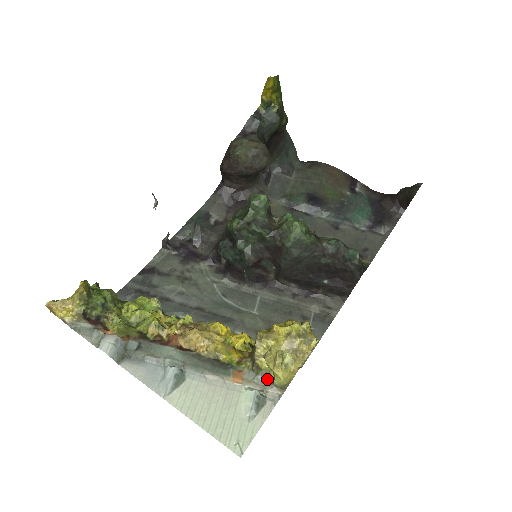
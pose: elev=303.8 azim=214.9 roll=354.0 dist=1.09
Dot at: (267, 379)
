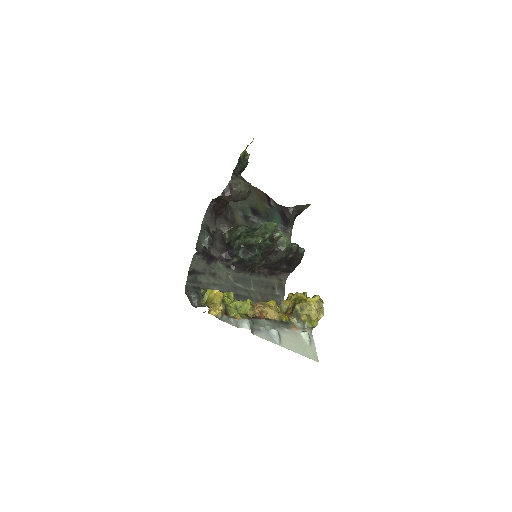
Dot at: (305, 325)
